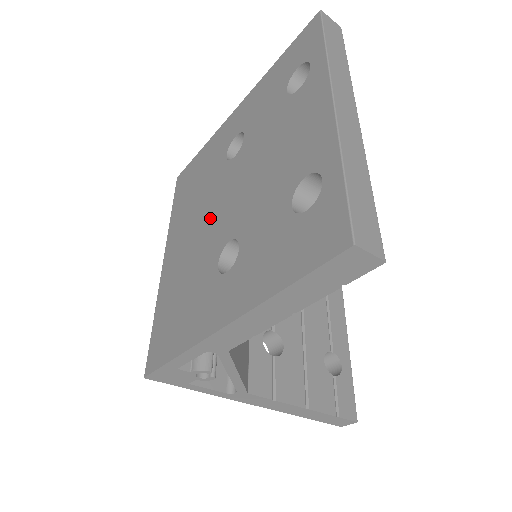
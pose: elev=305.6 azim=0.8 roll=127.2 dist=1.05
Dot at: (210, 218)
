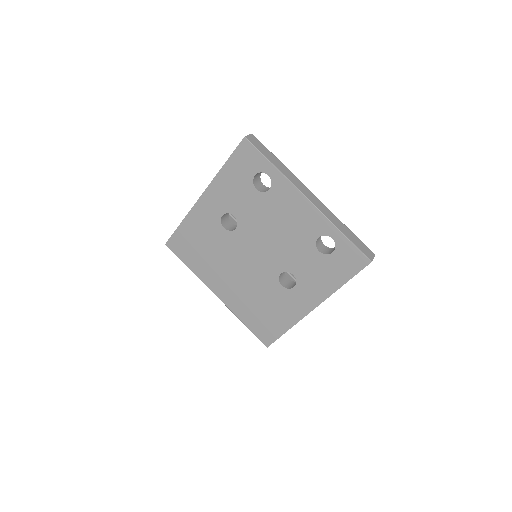
Dot at: (247, 265)
